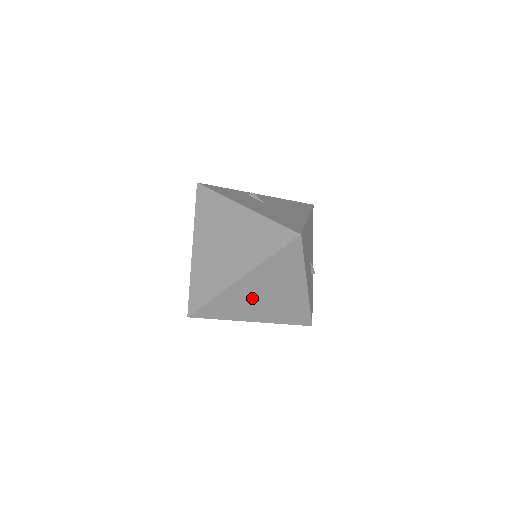
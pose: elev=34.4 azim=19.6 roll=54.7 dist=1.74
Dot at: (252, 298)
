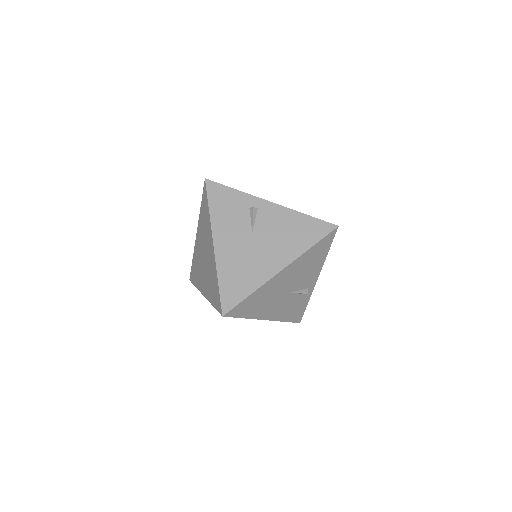
Dot at: occluded
